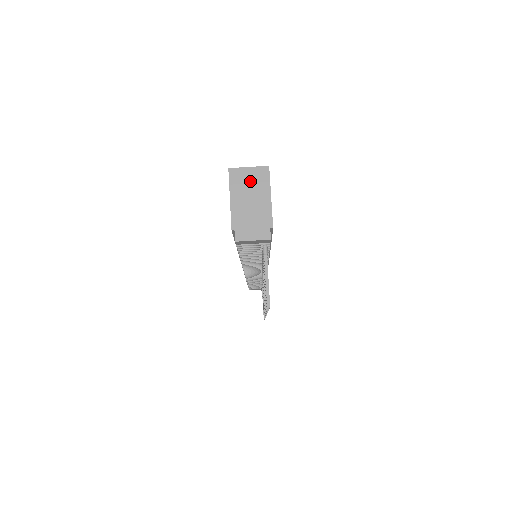
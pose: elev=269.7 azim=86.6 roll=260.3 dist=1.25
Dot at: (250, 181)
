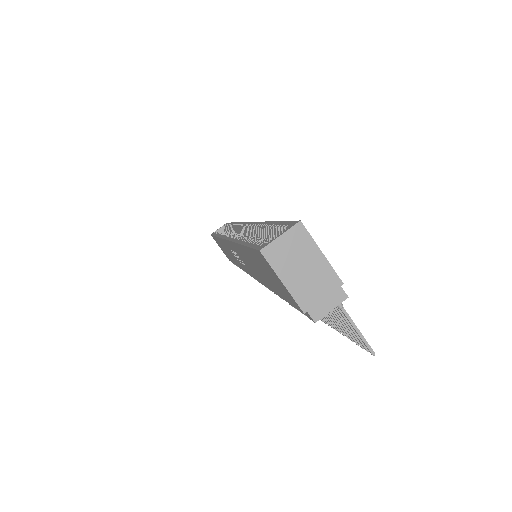
Dot at: (291, 250)
